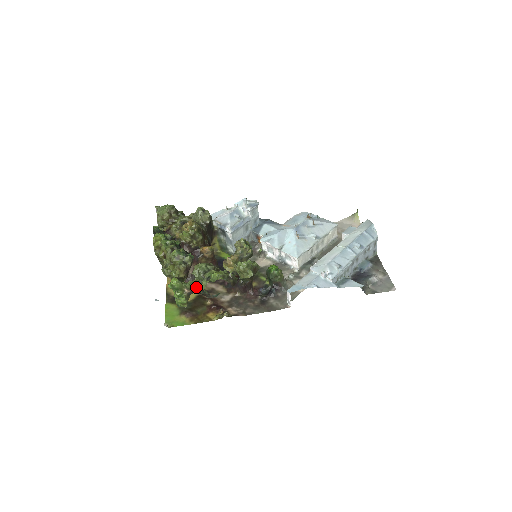
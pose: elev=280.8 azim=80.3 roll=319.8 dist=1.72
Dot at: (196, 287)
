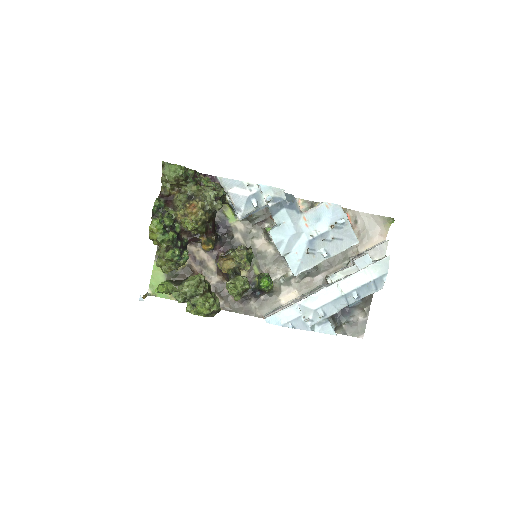
Dot at: occluded
